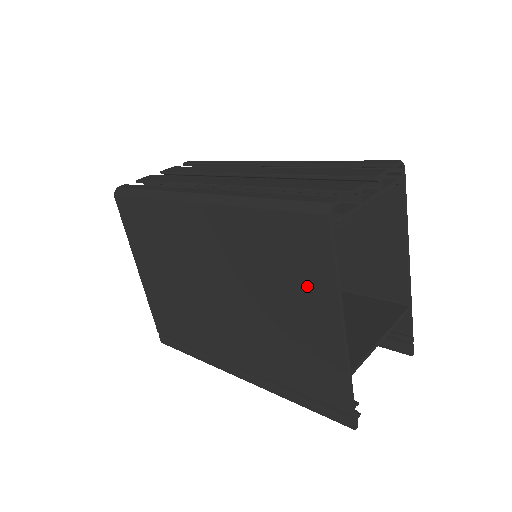
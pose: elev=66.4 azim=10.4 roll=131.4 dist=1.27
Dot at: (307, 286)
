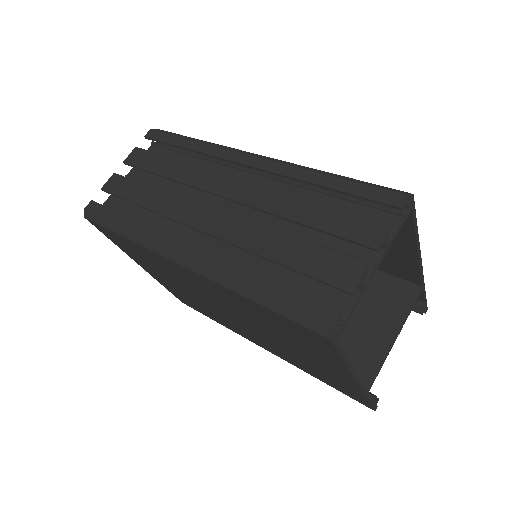
Dot at: (317, 353)
